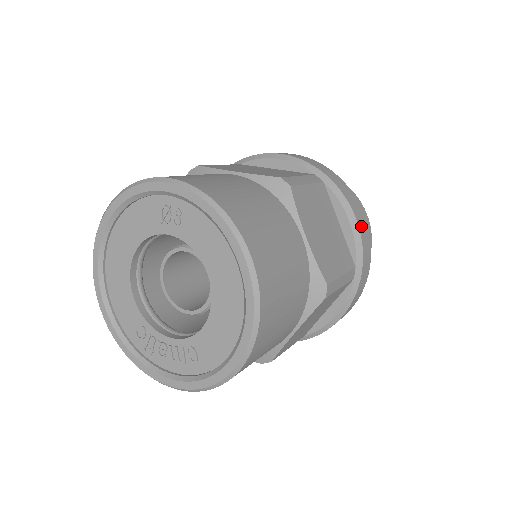
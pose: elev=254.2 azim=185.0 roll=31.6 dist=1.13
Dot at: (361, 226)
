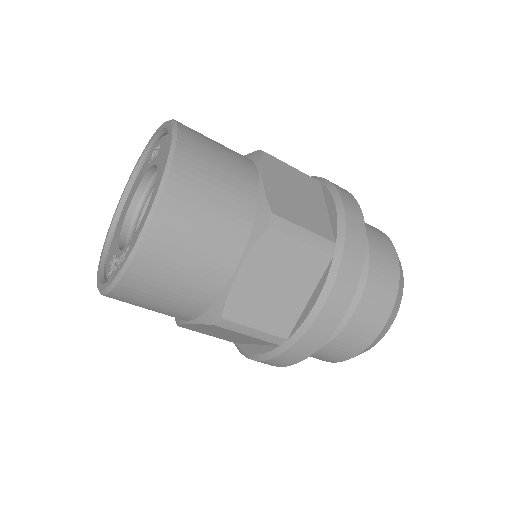
Dot at: (350, 211)
